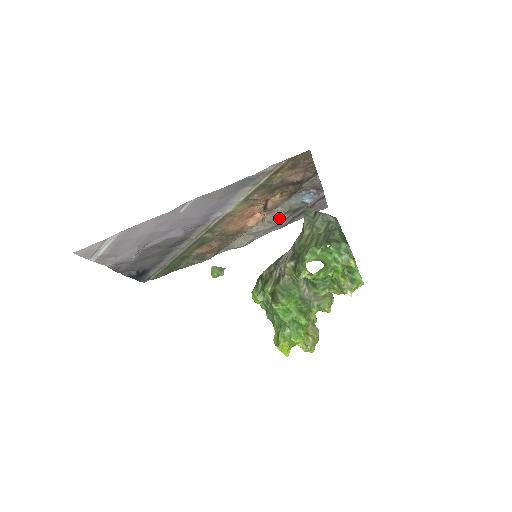
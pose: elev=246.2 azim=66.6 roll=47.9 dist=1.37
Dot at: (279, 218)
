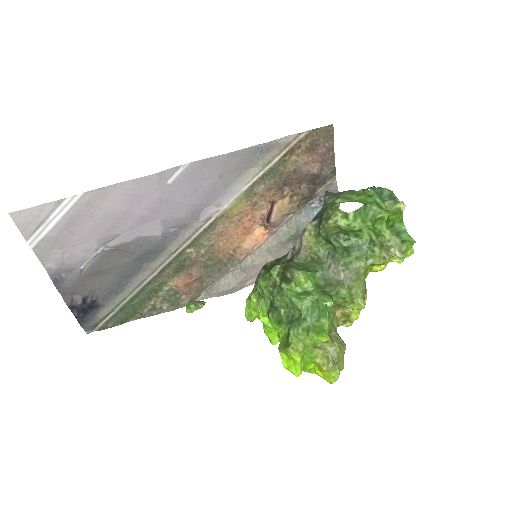
Dot at: (281, 247)
